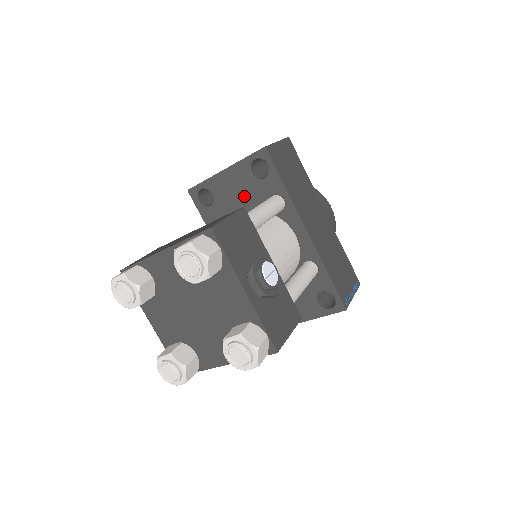
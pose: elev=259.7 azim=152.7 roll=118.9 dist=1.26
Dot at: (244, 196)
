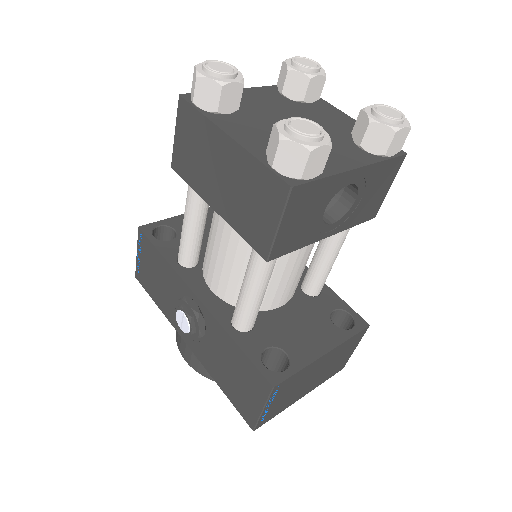
Dot at: occluded
